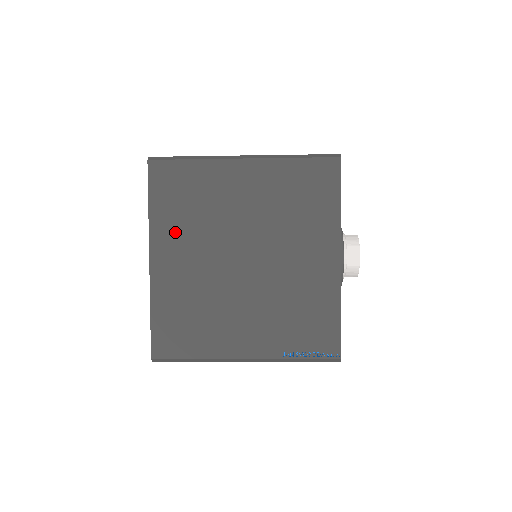
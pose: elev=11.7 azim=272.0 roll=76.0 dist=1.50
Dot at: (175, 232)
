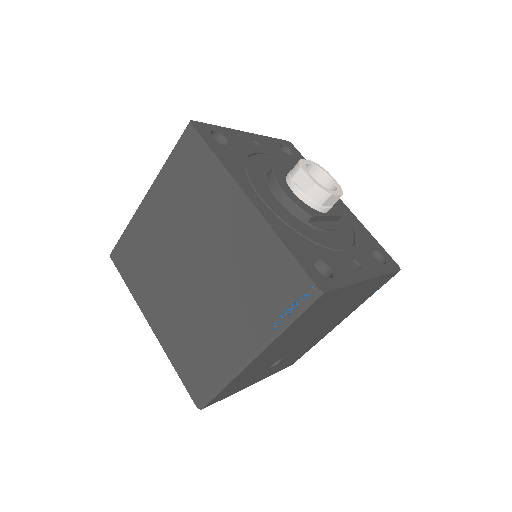
Dot at: (148, 291)
